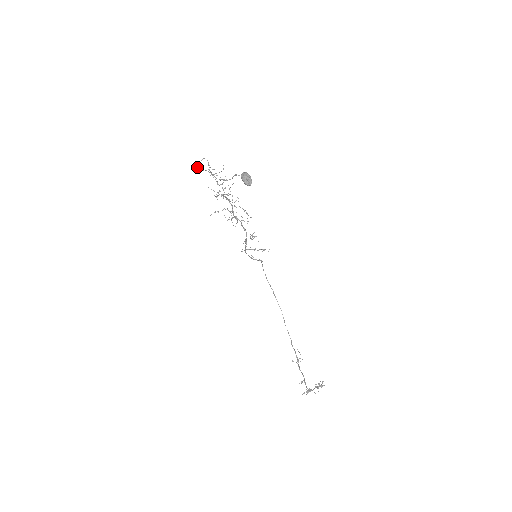
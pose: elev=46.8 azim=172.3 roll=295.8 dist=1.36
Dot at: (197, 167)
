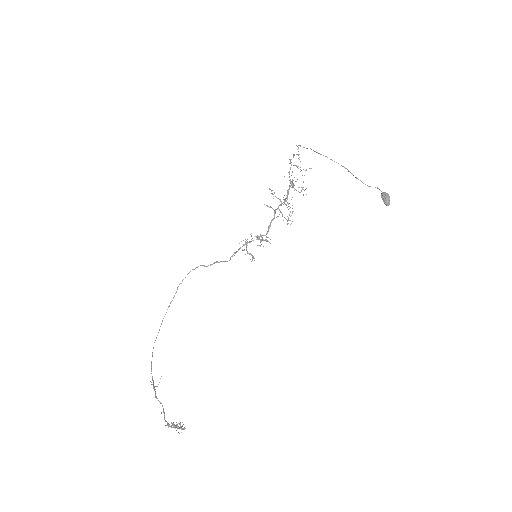
Dot at: occluded
